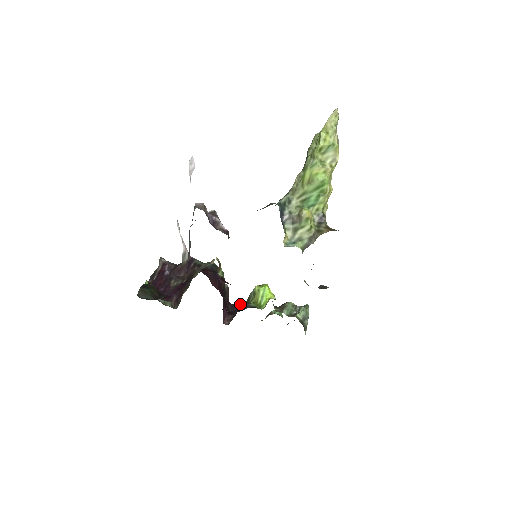
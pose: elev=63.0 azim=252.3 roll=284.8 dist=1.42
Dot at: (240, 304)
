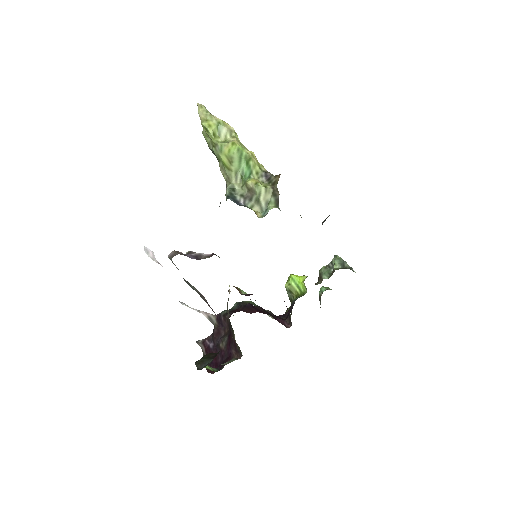
Dot at: (288, 309)
